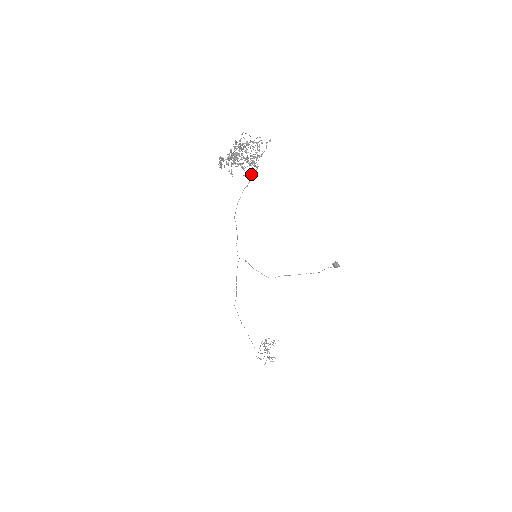
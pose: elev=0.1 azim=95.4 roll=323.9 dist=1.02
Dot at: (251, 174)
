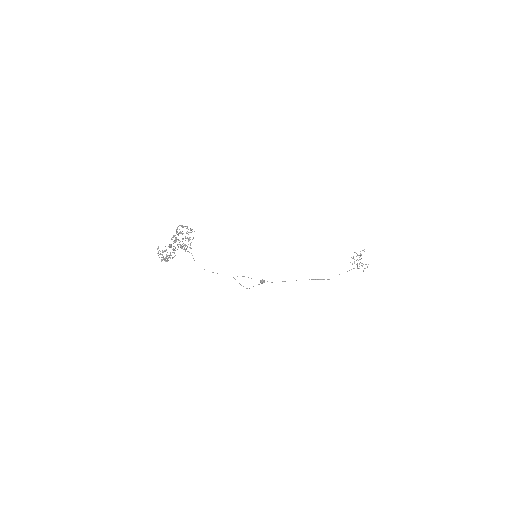
Dot at: occluded
